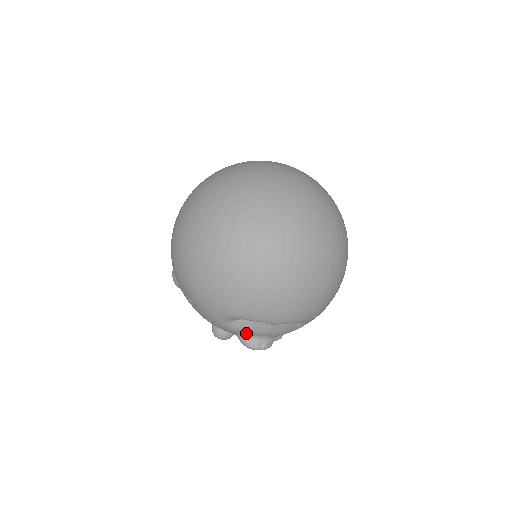
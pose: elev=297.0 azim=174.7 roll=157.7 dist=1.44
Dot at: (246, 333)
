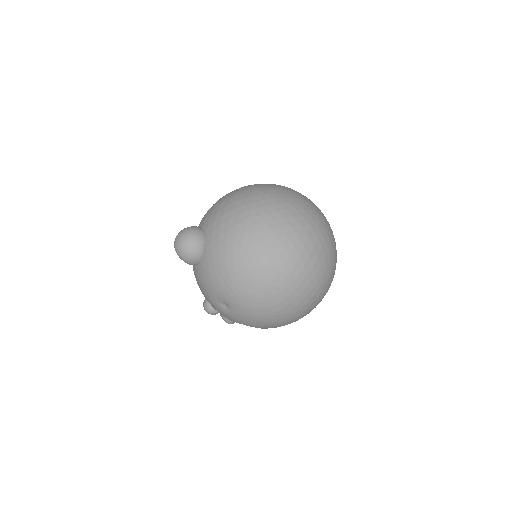
Dot at: occluded
